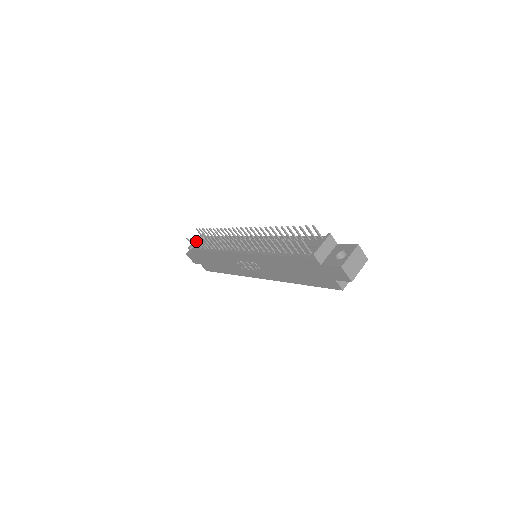
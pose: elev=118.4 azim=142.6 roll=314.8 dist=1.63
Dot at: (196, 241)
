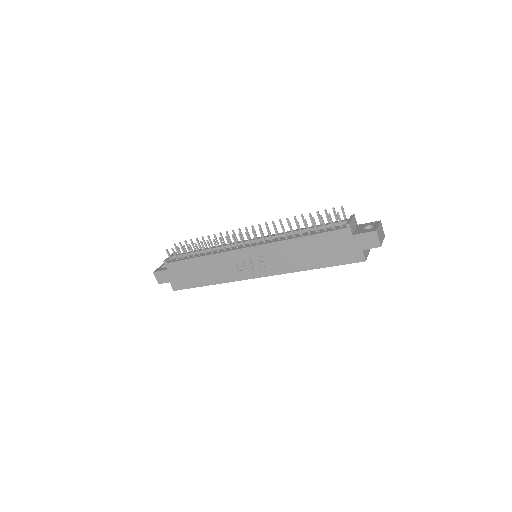
Dot at: occluded
